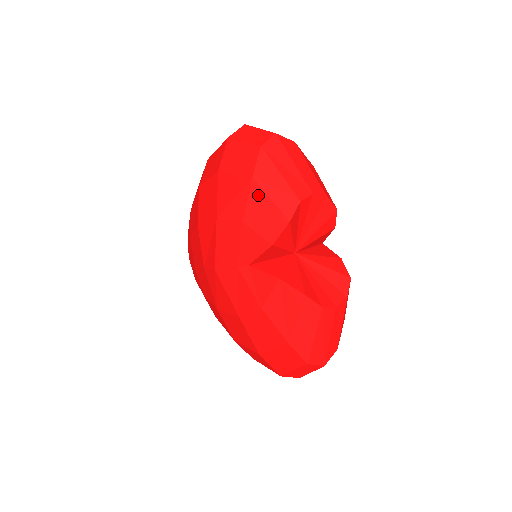
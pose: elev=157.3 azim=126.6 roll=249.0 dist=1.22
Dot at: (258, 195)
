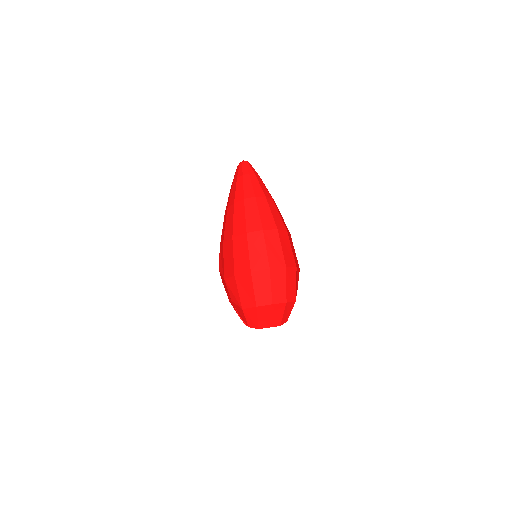
Dot at: (241, 312)
